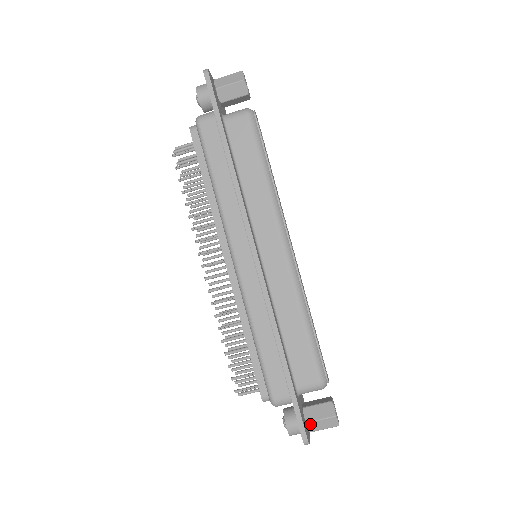
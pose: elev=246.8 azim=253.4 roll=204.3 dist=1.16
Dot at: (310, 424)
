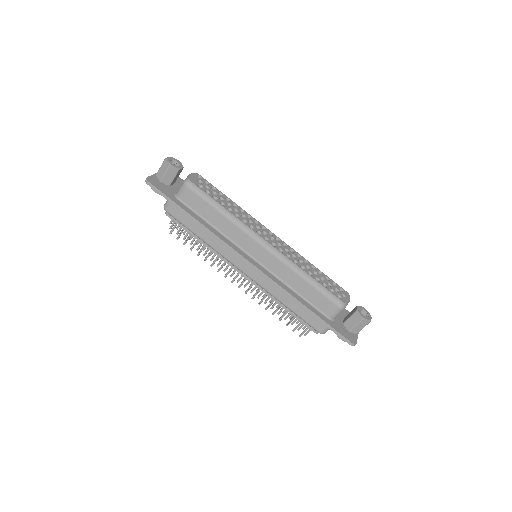
Dot at: (352, 331)
